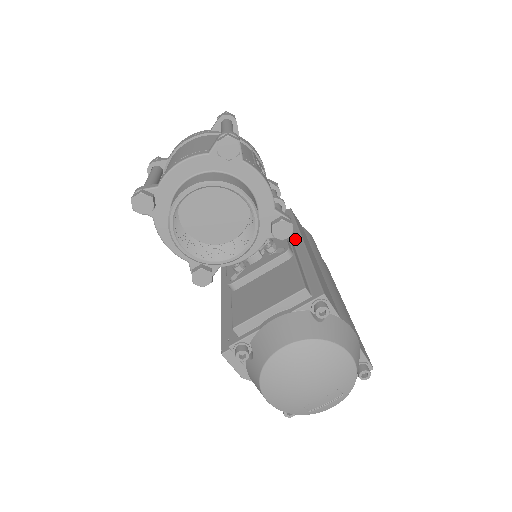
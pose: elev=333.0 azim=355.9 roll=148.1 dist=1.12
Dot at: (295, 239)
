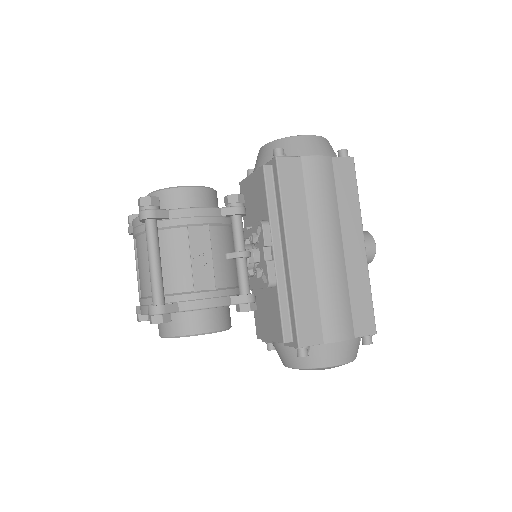
Dot at: (281, 236)
